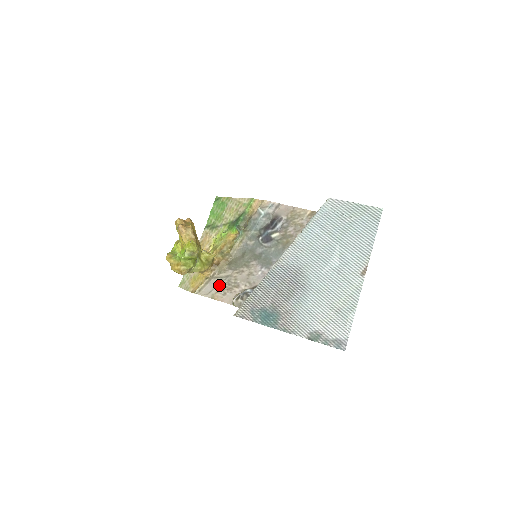
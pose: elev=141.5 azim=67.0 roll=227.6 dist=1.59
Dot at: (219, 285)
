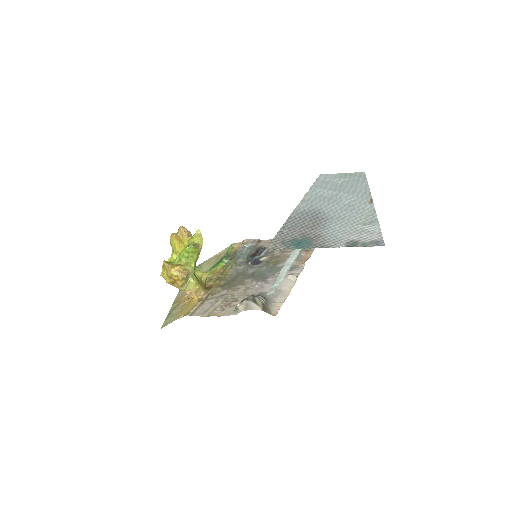
Dot at: (215, 304)
